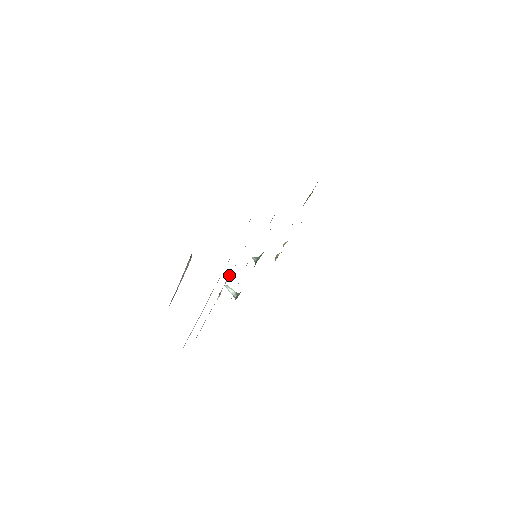
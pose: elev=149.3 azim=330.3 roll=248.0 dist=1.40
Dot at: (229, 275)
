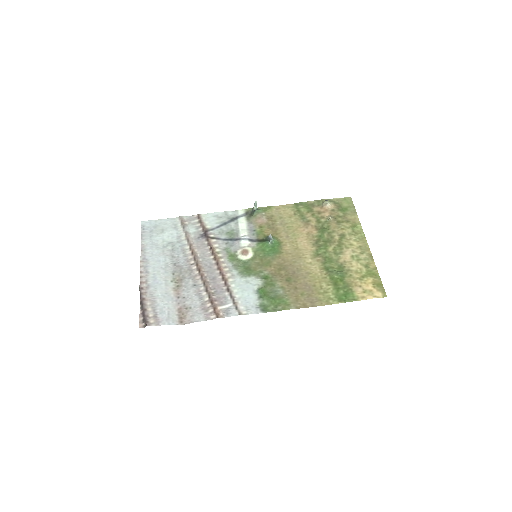
Dot at: (217, 262)
